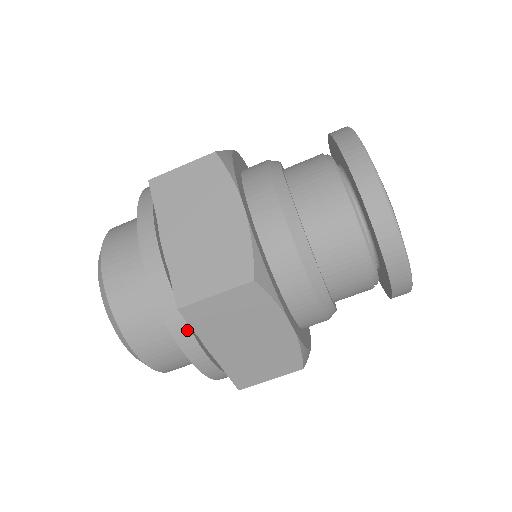
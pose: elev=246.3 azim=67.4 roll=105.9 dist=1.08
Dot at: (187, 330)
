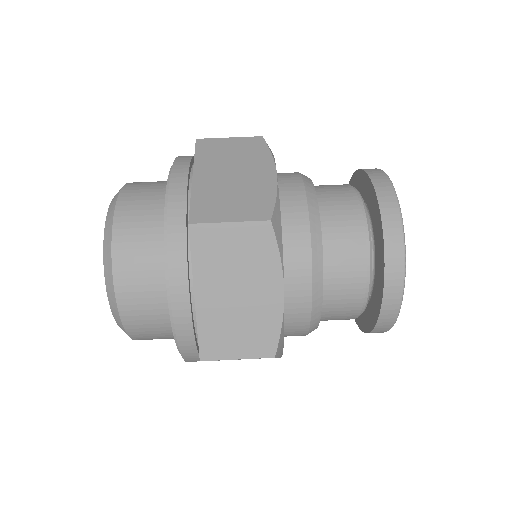
Dot at: (188, 161)
